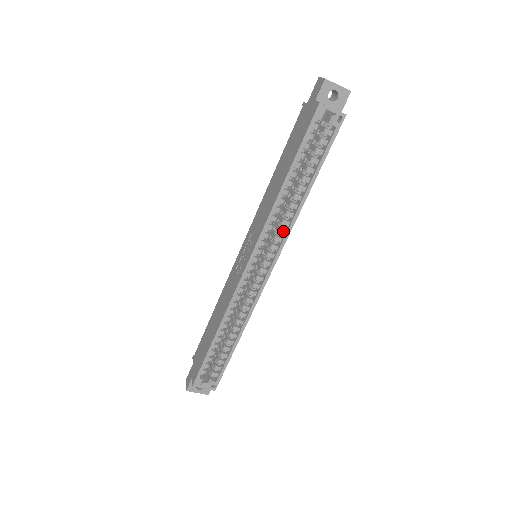
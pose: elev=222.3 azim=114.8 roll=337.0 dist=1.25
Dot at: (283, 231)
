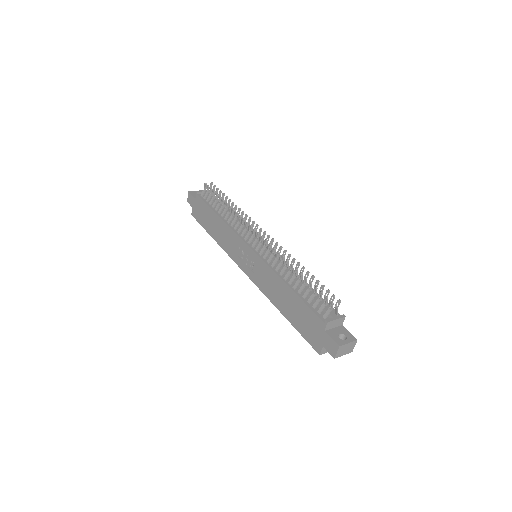
Dot at: occluded
